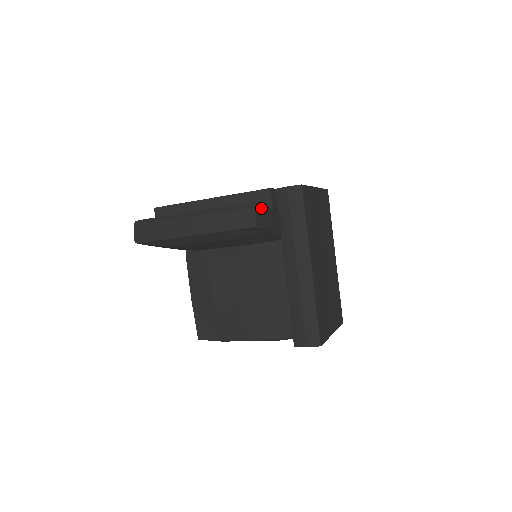
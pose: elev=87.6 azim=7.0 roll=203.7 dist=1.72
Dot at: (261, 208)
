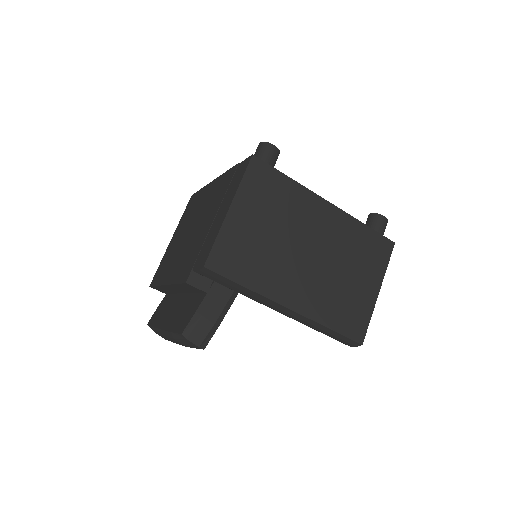
Dot at: (193, 328)
